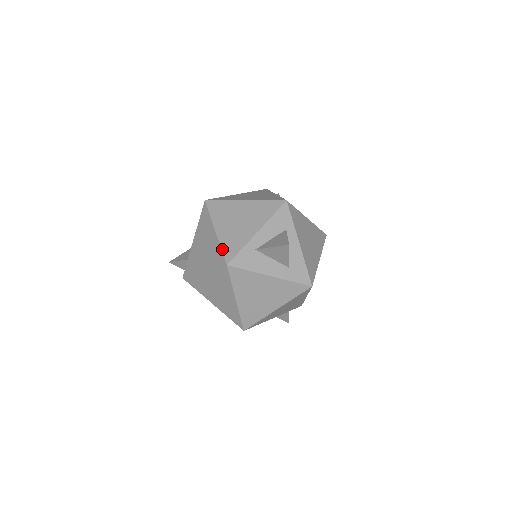
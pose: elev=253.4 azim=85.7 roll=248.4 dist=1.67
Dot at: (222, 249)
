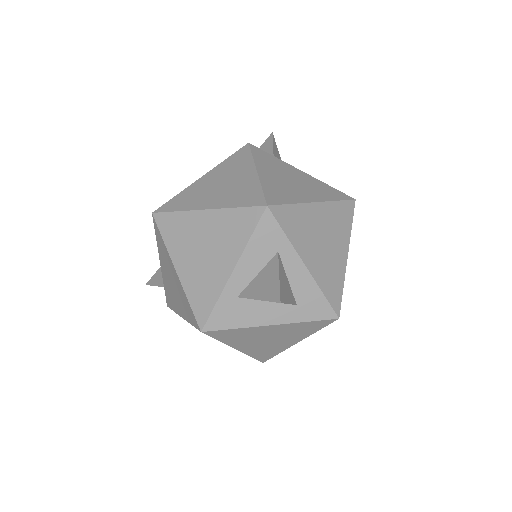
Dot at: (190, 304)
